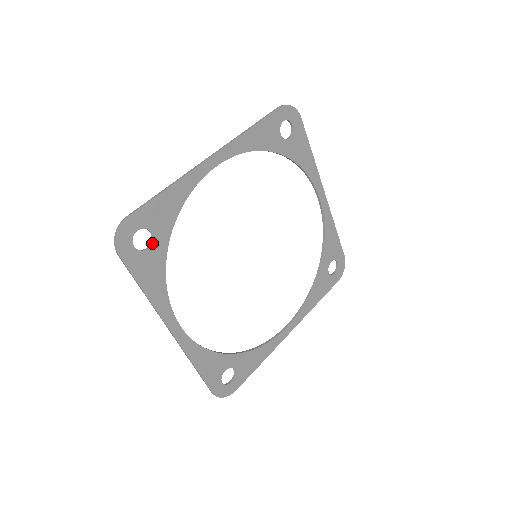
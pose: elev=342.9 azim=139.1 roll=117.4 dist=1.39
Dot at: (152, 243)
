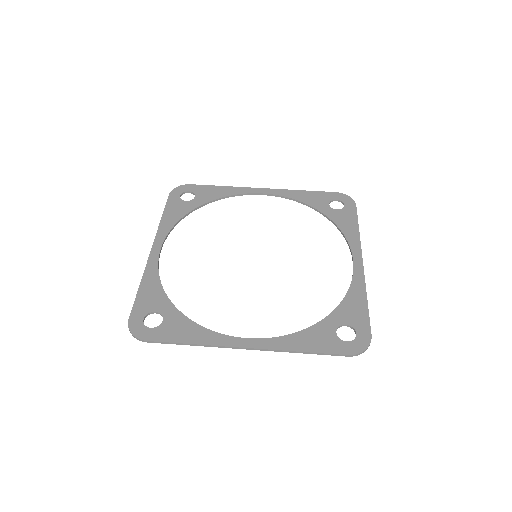
Dot at: (191, 201)
